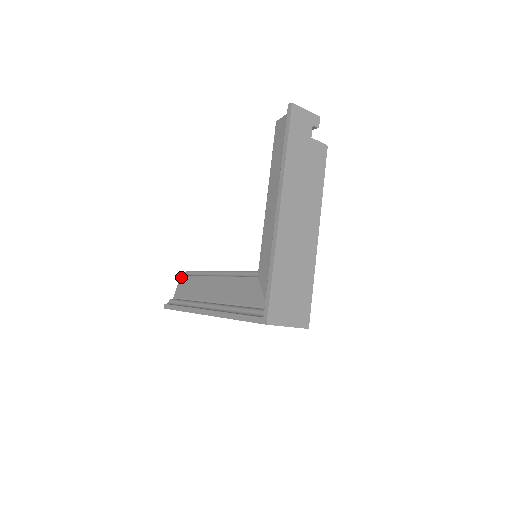
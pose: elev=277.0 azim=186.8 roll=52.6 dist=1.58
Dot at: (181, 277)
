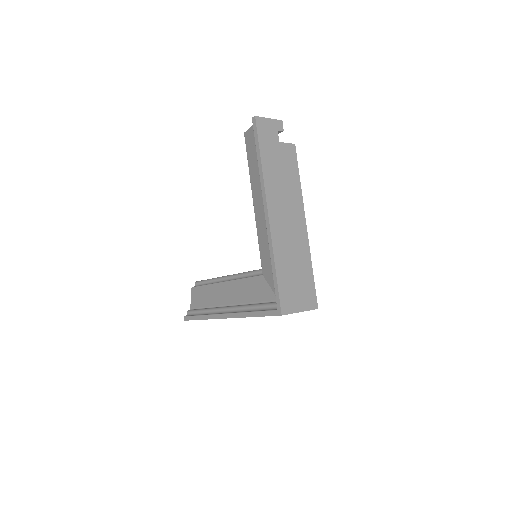
Dot at: (192, 289)
